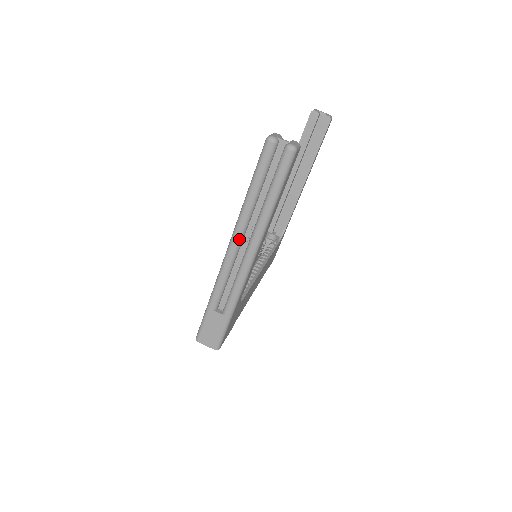
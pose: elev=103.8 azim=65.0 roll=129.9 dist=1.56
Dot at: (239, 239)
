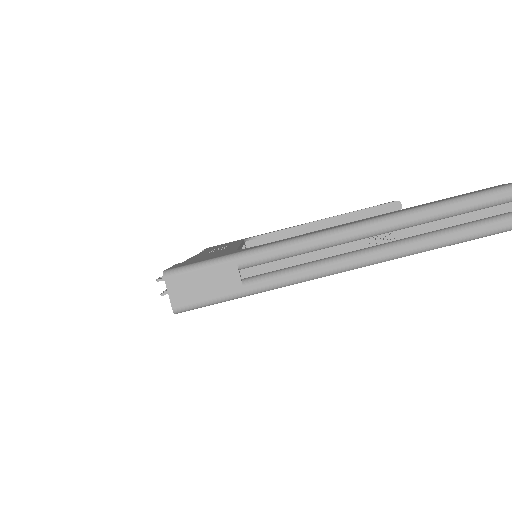
Dot at: (372, 232)
